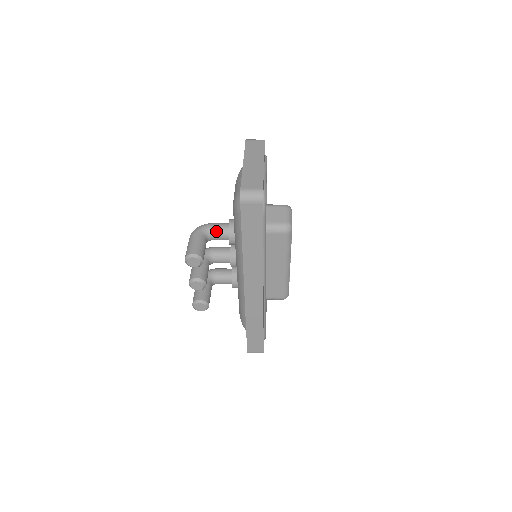
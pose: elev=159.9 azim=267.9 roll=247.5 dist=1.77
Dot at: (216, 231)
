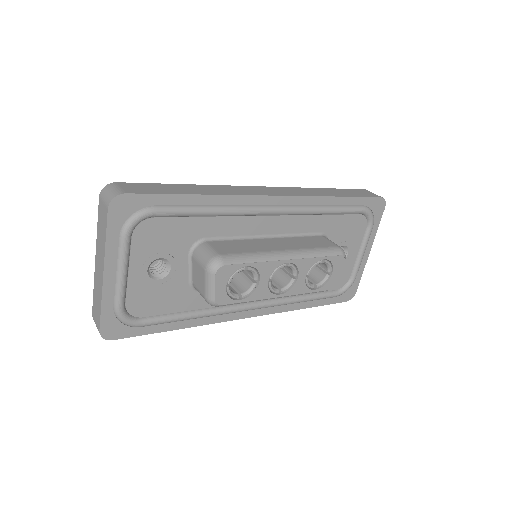
Dot at: occluded
